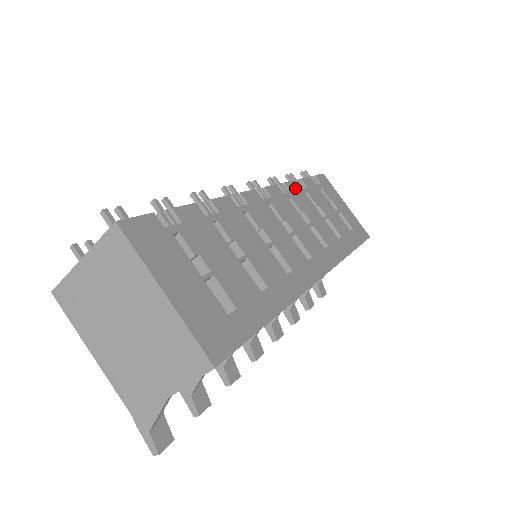
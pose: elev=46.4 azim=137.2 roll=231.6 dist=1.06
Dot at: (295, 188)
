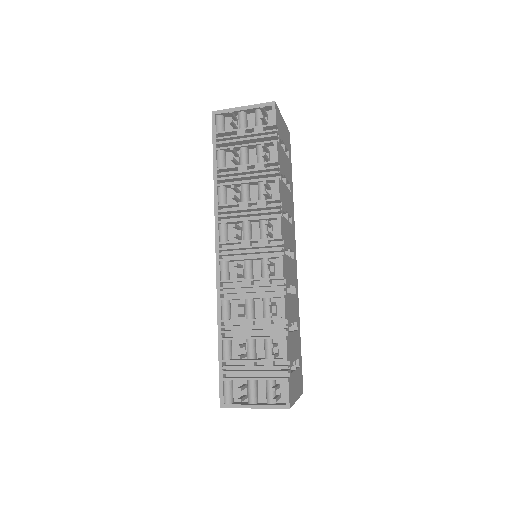
Dot at: (281, 189)
